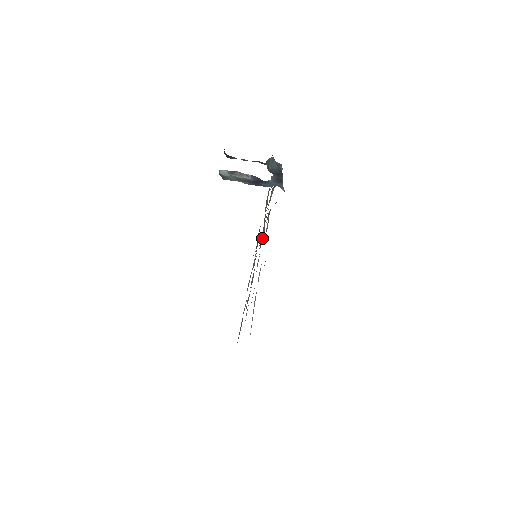
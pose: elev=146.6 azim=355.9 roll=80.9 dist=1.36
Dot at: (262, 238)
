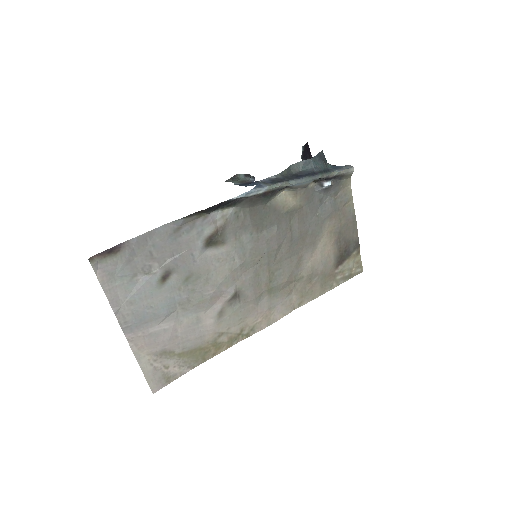
Dot at: (270, 240)
